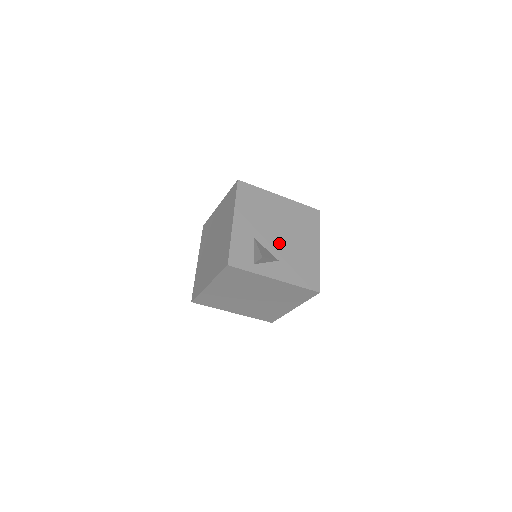
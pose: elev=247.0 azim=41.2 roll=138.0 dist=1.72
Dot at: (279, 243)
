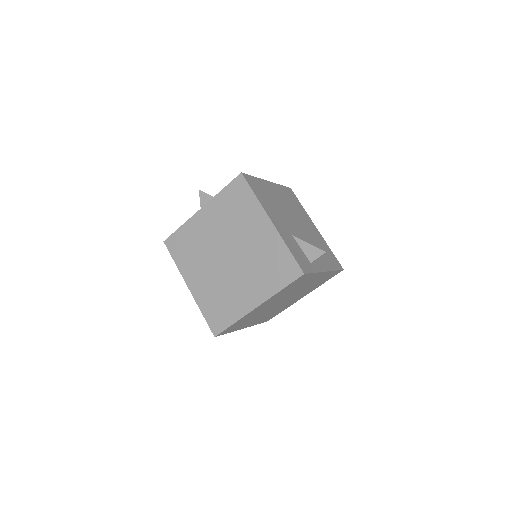
Dot at: (302, 233)
